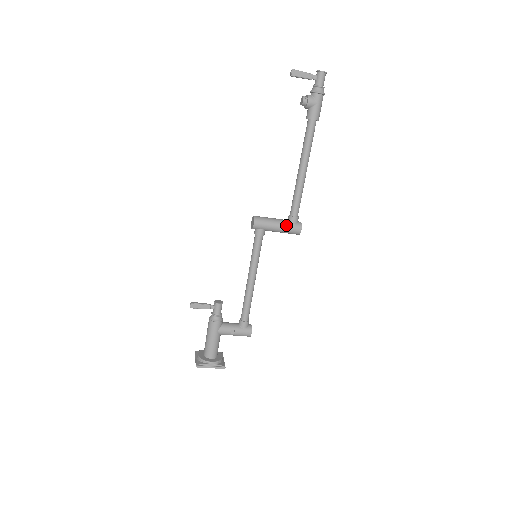
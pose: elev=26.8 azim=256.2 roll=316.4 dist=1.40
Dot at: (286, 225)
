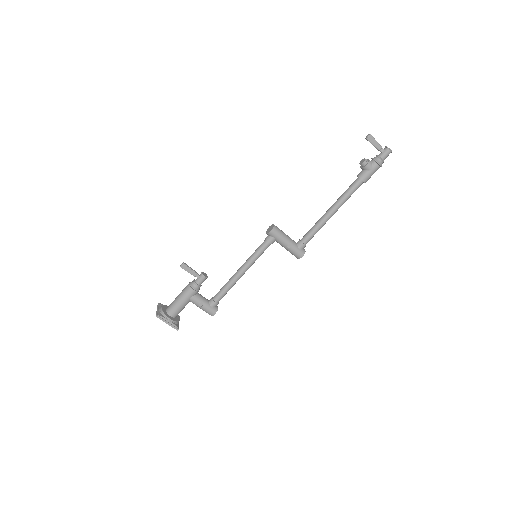
Dot at: (294, 246)
